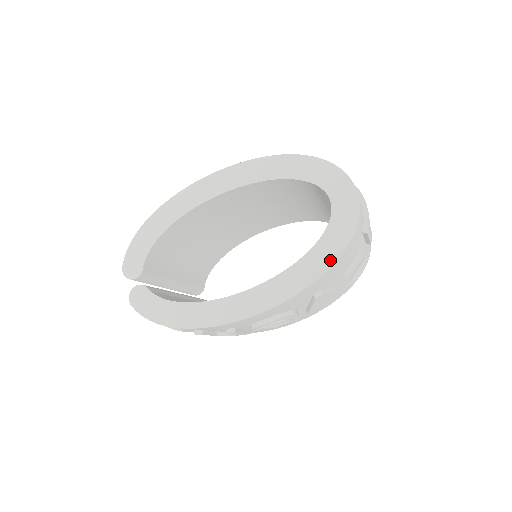
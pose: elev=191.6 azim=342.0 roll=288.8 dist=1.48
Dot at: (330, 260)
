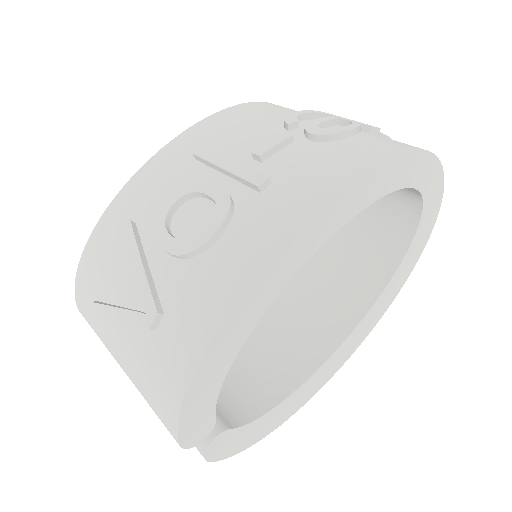
Dot at: (414, 263)
